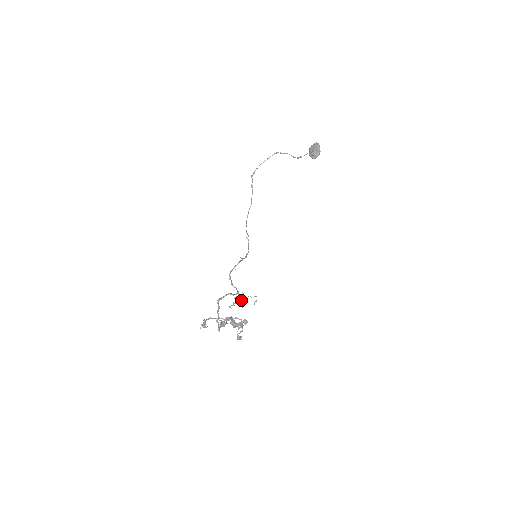
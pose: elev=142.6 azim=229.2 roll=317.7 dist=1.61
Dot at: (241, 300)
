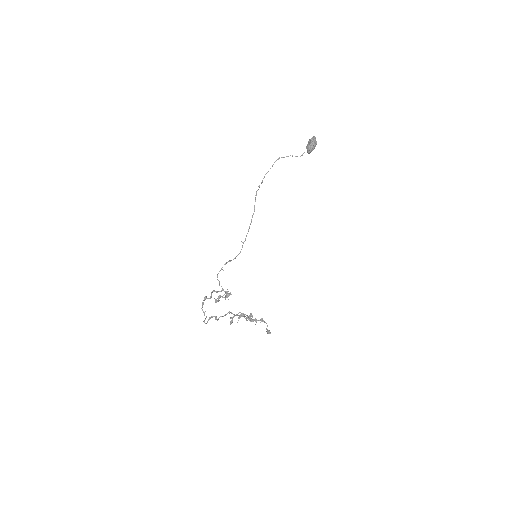
Dot at: (225, 296)
